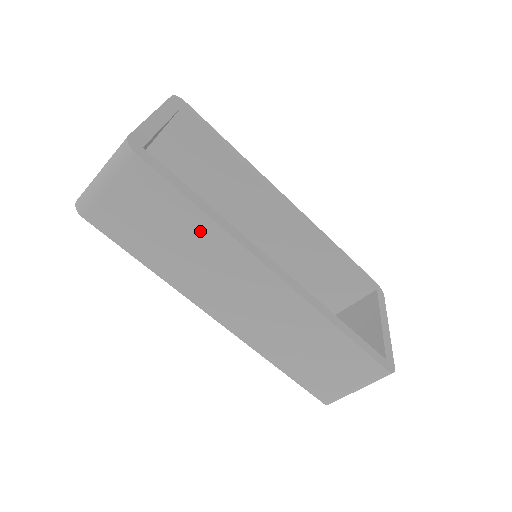
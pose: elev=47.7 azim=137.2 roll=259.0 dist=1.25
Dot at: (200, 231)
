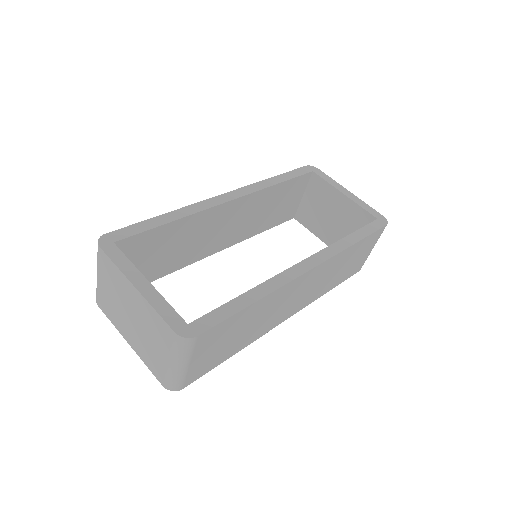
Dot at: (258, 309)
